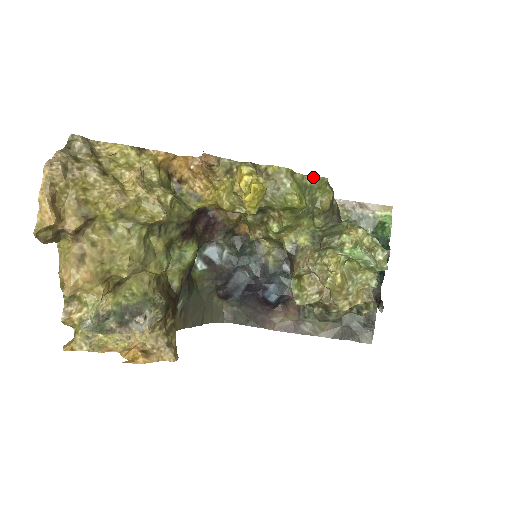
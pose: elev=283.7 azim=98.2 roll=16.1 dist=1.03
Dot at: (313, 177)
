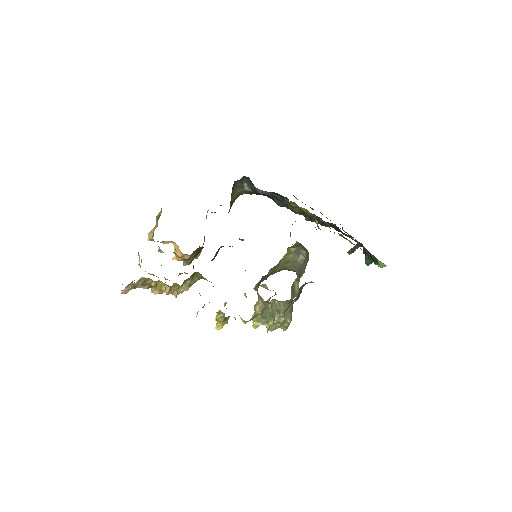
Dot at: occluded
